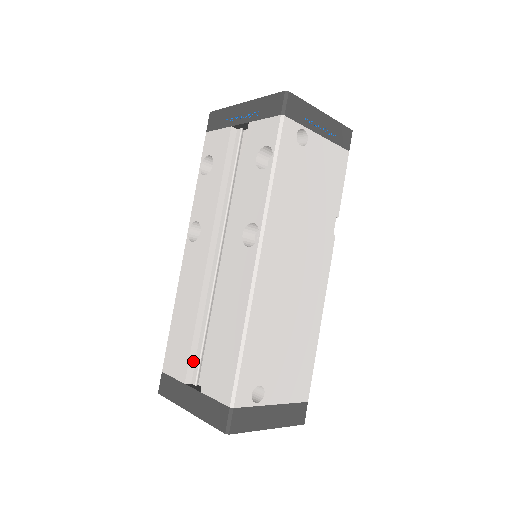
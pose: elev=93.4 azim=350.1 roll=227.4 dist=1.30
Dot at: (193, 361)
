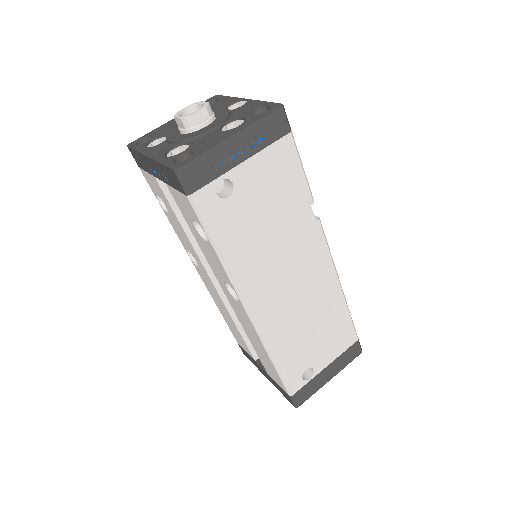
Dot at: (252, 347)
